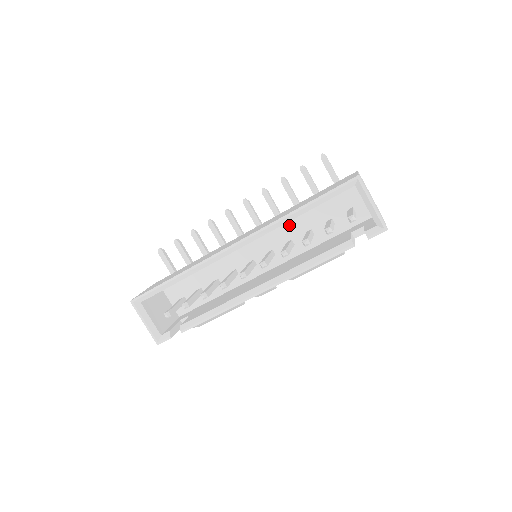
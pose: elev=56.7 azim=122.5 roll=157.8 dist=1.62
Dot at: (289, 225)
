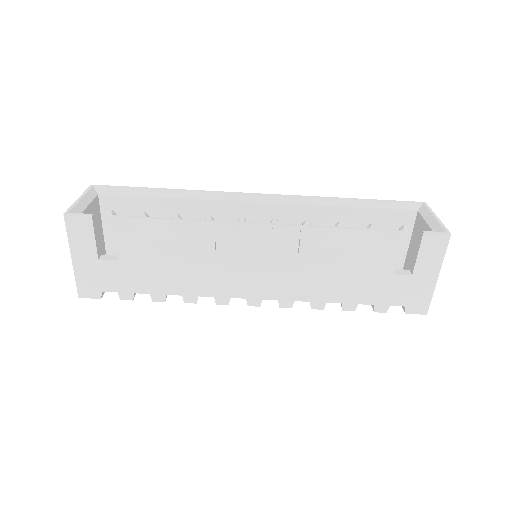
Dot at: occluded
